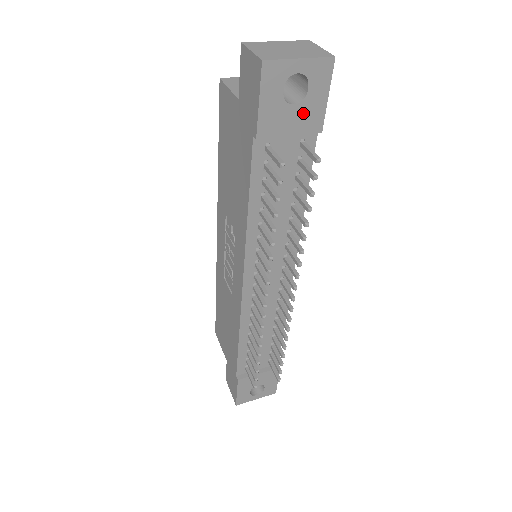
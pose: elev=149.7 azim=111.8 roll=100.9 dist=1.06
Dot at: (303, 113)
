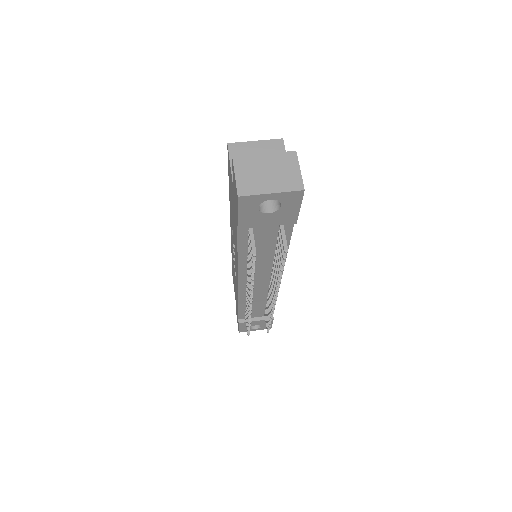
Dot at: (278, 216)
